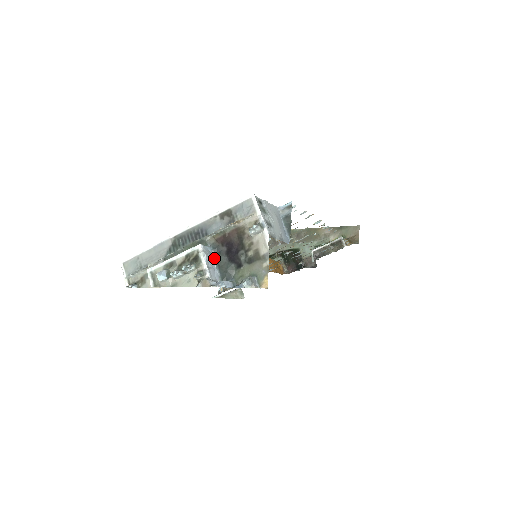
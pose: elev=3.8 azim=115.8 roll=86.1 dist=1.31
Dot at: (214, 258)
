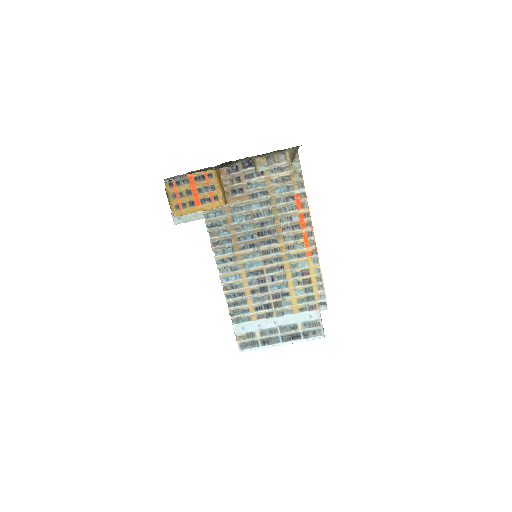
Dot at: occluded
